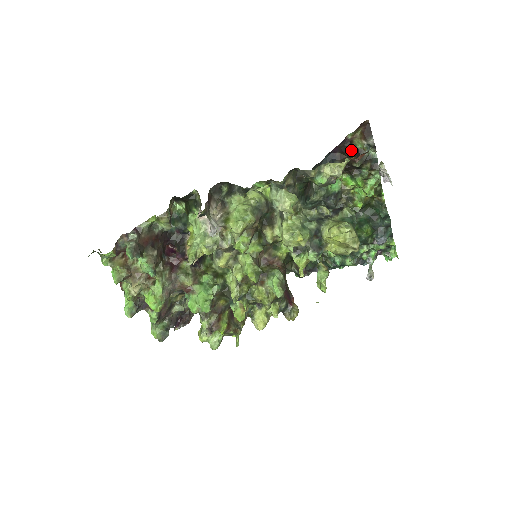
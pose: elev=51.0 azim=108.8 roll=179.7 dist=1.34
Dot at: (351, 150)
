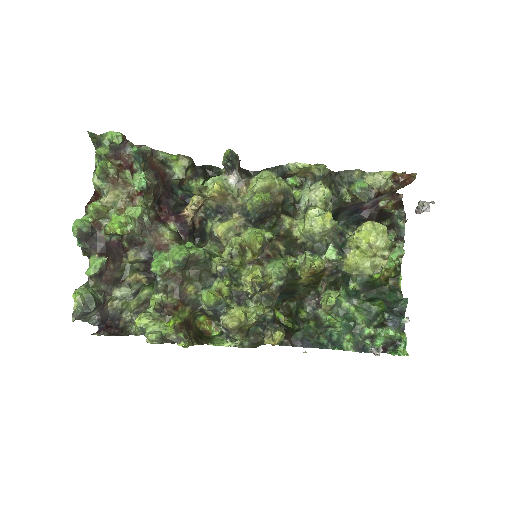
Dot at: (381, 214)
